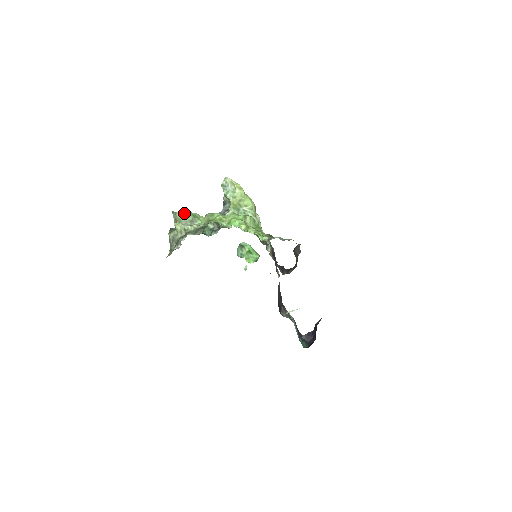
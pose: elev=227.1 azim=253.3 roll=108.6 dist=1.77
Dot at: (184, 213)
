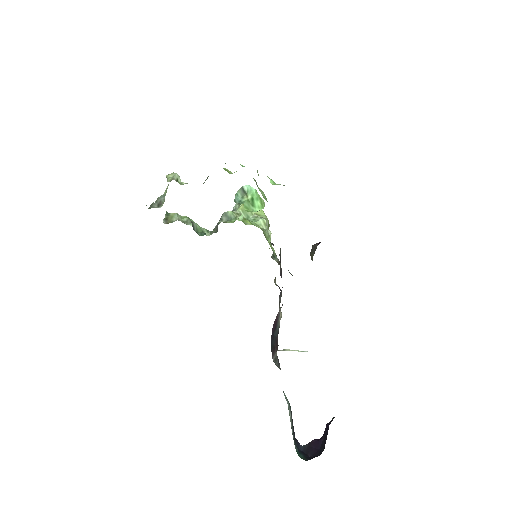
Dot at: (180, 215)
